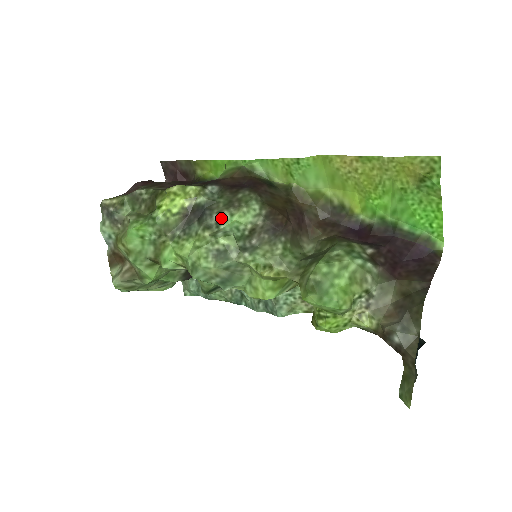
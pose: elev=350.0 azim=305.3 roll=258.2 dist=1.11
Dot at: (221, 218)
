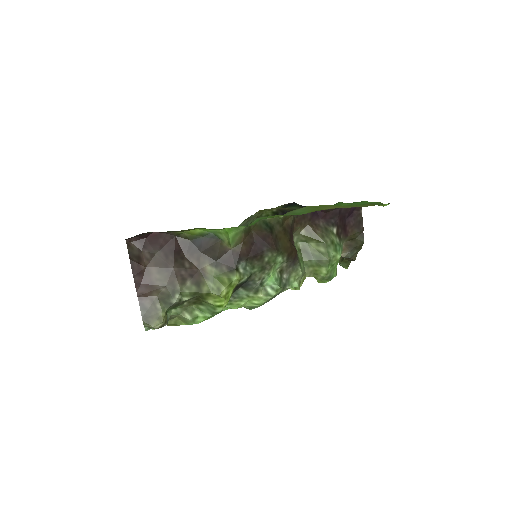
Dot at: (263, 281)
